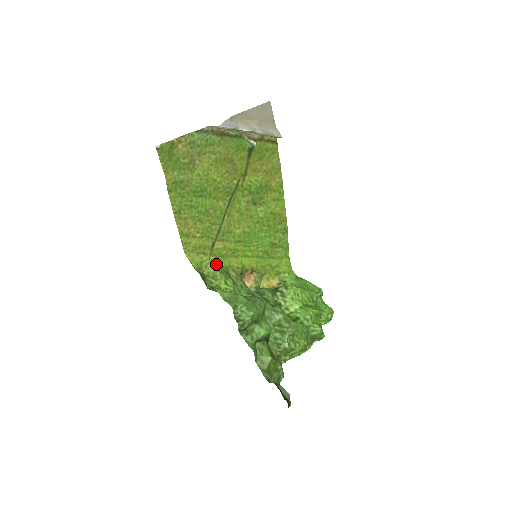
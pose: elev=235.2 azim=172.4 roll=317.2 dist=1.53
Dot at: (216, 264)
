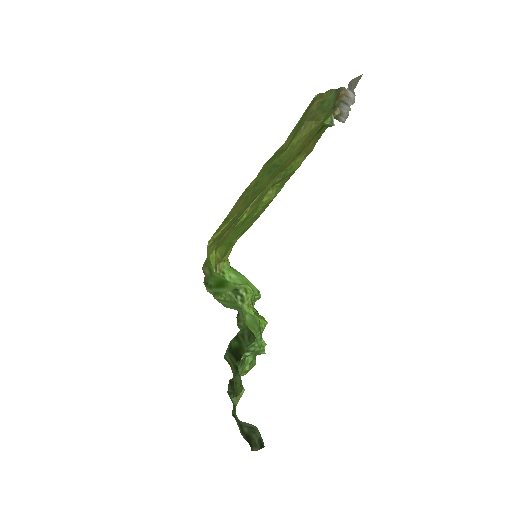
Dot at: (214, 257)
